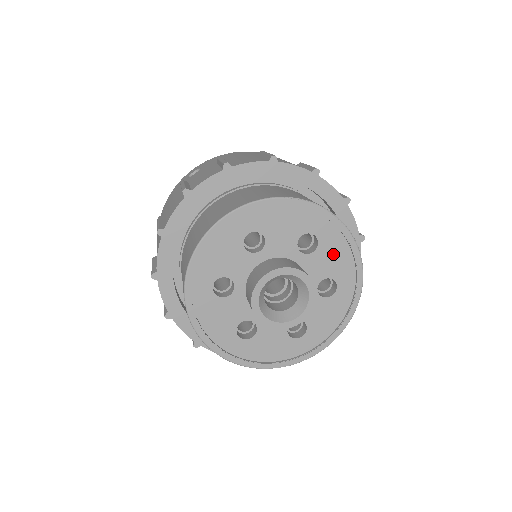
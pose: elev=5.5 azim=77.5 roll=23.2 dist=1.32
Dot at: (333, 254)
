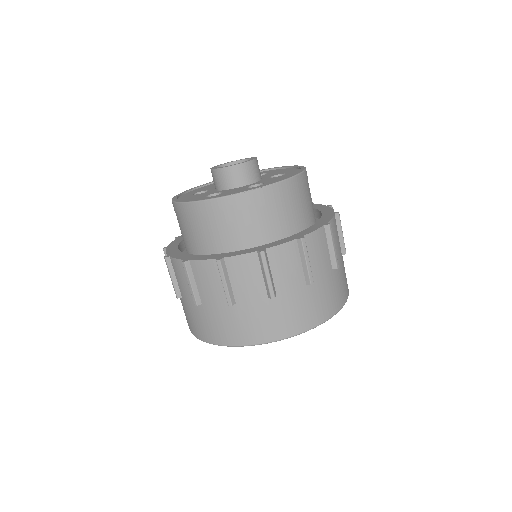
Dot at: occluded
